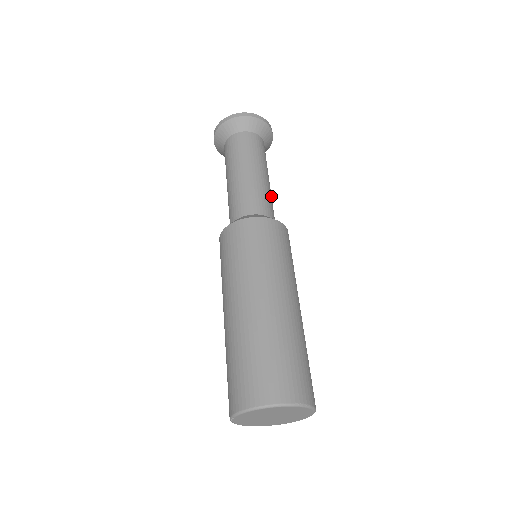
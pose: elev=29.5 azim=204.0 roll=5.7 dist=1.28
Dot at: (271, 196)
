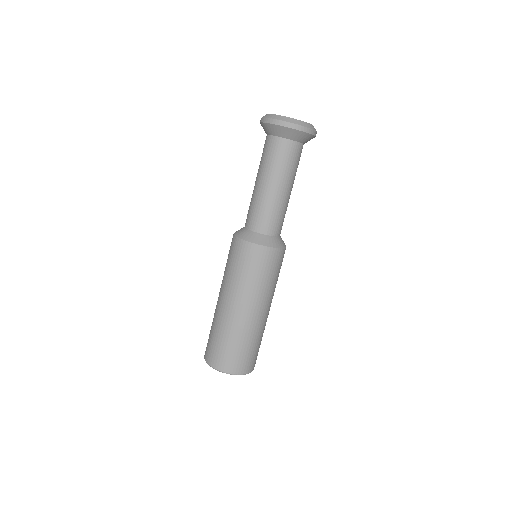
Dot at: (282, 207)
